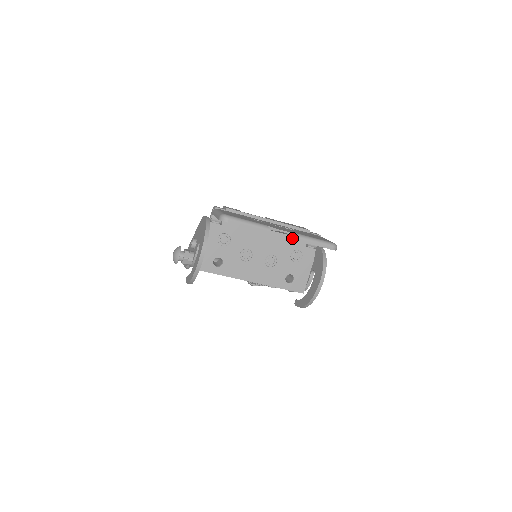
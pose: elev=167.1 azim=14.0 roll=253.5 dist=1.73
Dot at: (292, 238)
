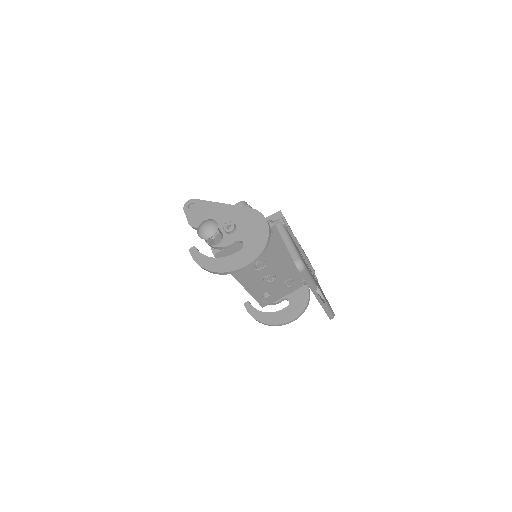
Dot at: (321, 302)
